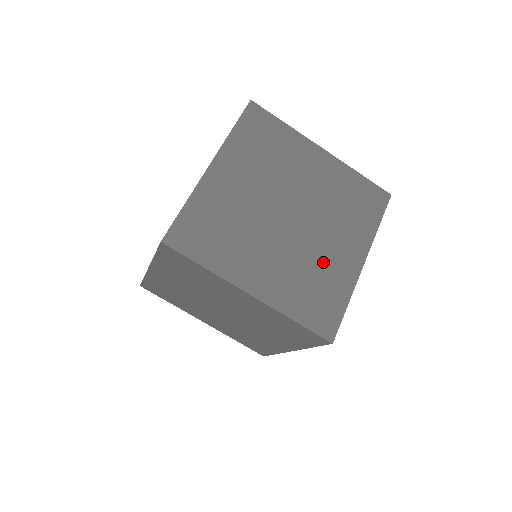
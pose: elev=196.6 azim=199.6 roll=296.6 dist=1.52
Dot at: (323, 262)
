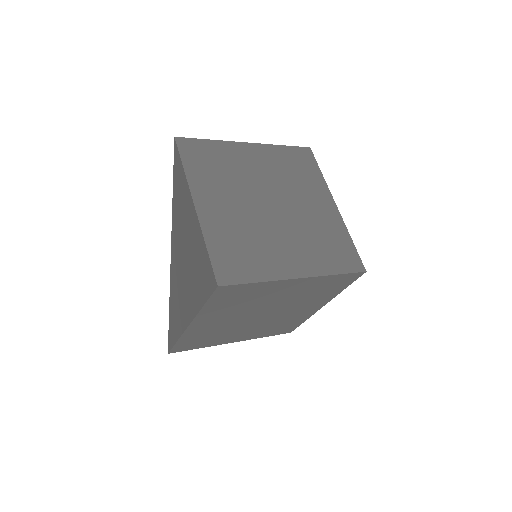
Dot at: (316, 222)
